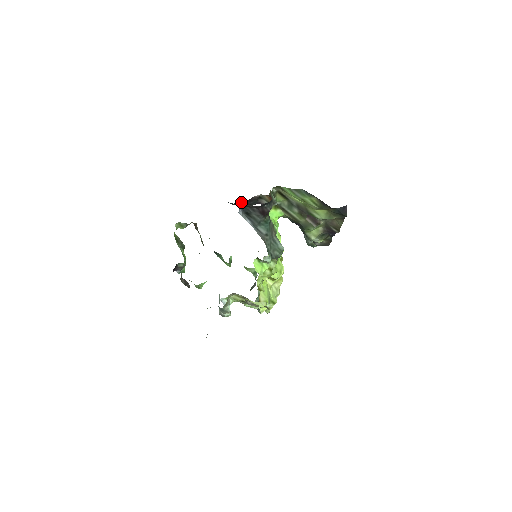
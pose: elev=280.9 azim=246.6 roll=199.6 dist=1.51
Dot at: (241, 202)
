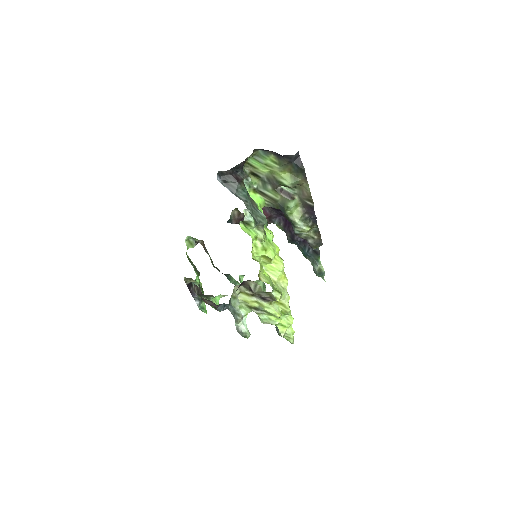
Dot at: (235, 212)
